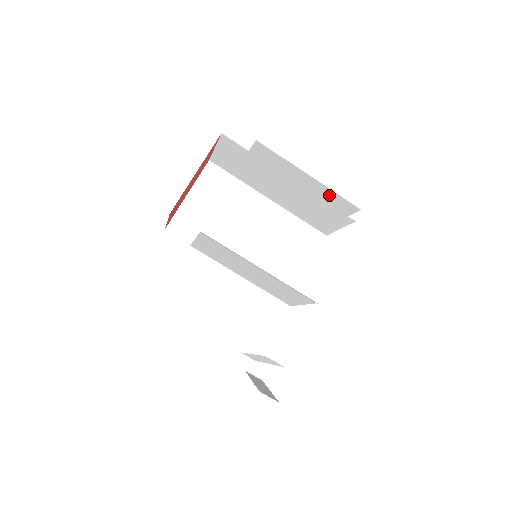
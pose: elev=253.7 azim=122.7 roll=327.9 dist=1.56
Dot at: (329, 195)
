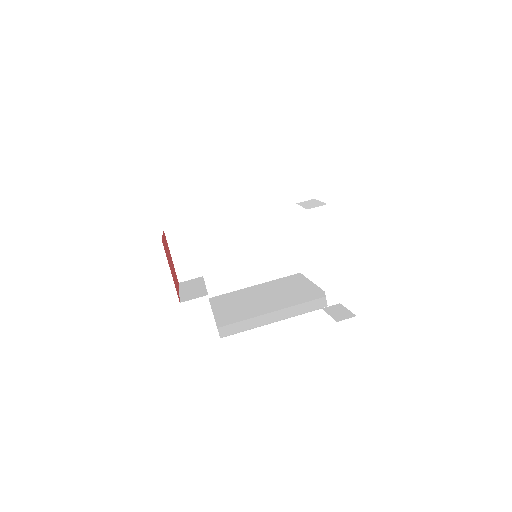
Dot at: occluded
